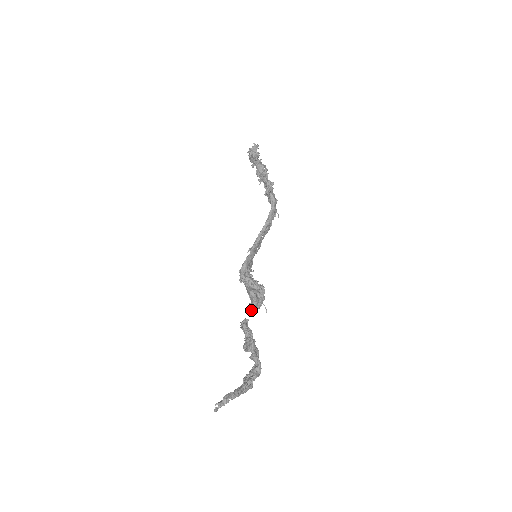
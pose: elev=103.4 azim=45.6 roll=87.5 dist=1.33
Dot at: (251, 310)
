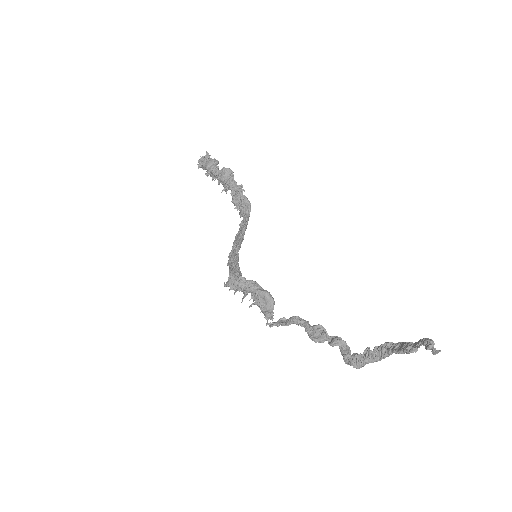
Dot at: (271, 313)
